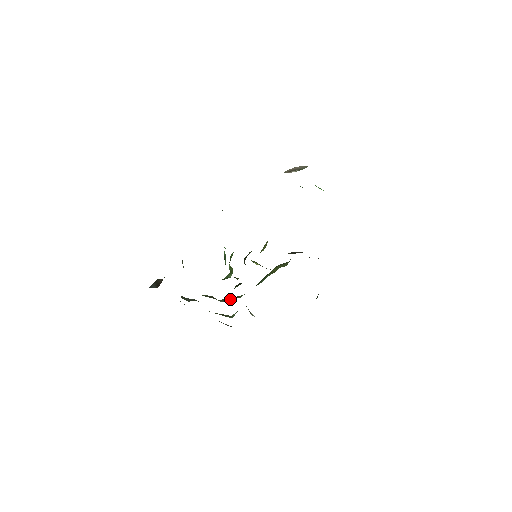
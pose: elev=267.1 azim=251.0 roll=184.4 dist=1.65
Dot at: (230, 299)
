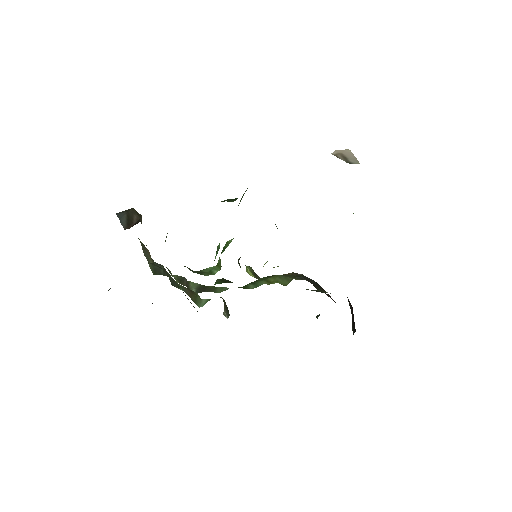
Dot at: (205, 290)
